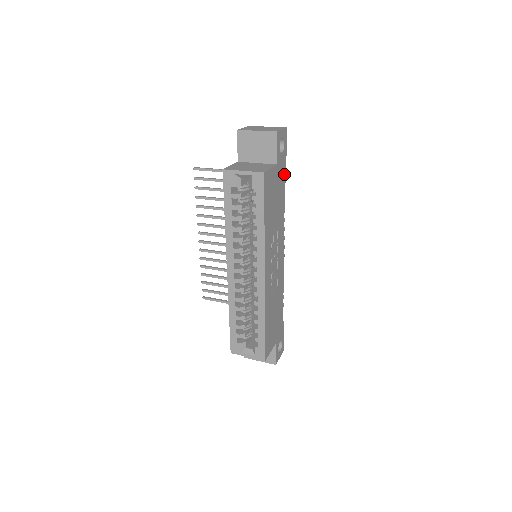
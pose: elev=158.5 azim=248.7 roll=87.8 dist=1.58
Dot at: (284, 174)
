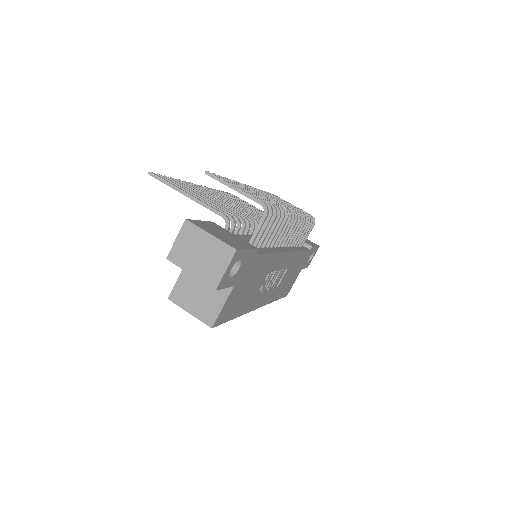
Dot at: (256, 255)
